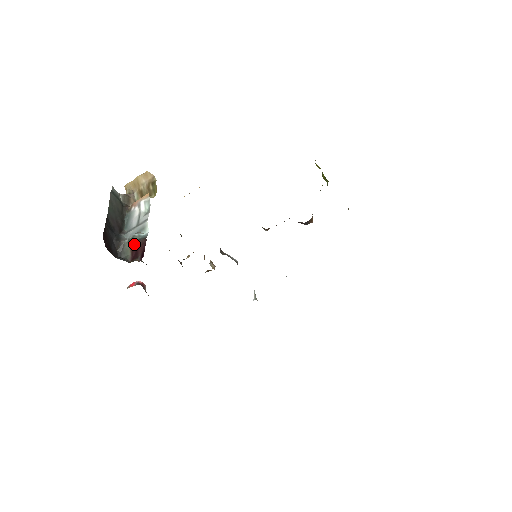
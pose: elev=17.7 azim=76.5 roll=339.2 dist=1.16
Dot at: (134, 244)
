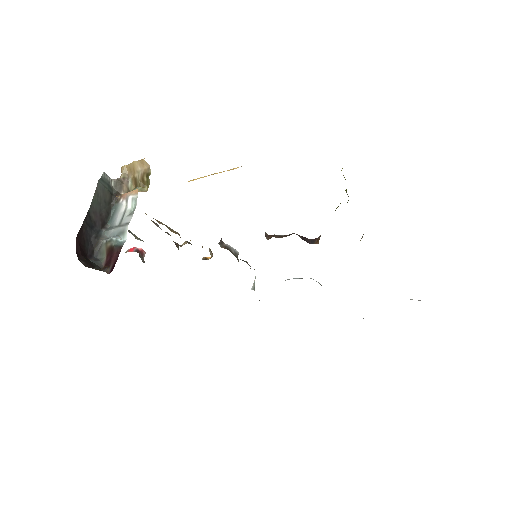
Dot at: (110, 249)
